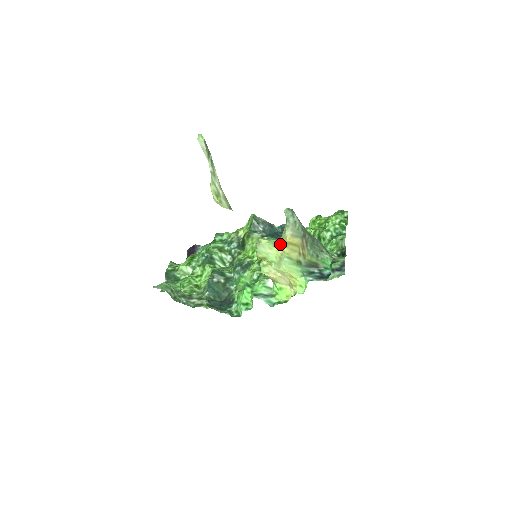
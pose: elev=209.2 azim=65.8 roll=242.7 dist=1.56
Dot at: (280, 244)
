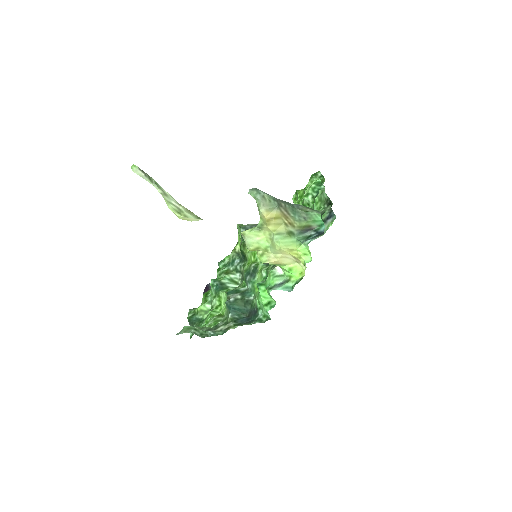
Dot at: (262, 226)
